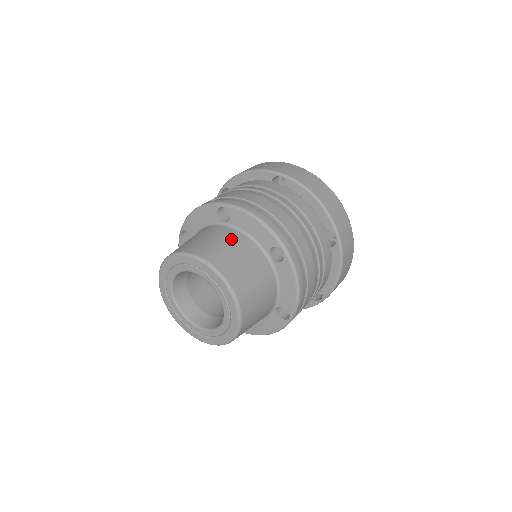
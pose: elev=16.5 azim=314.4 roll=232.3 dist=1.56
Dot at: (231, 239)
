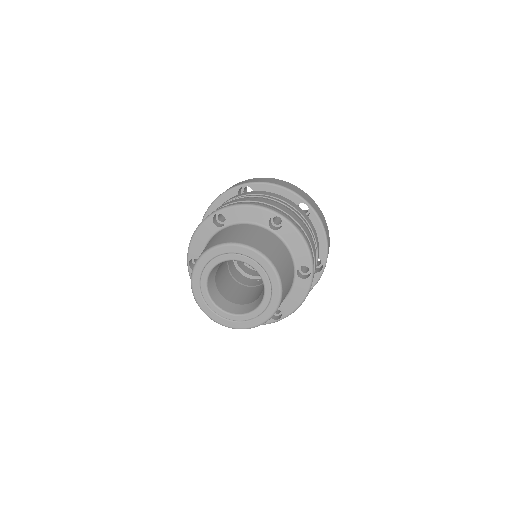
Dot at: (236, 229)
